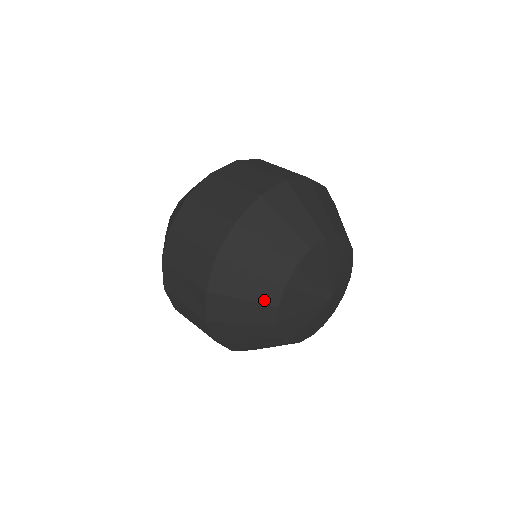
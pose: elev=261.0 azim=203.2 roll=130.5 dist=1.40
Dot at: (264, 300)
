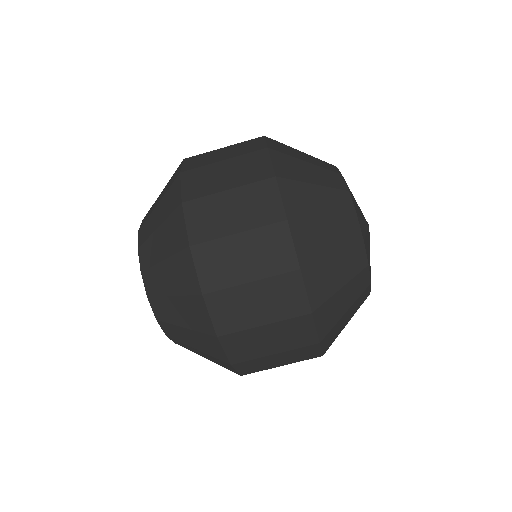
Dot at: (360, 305)
